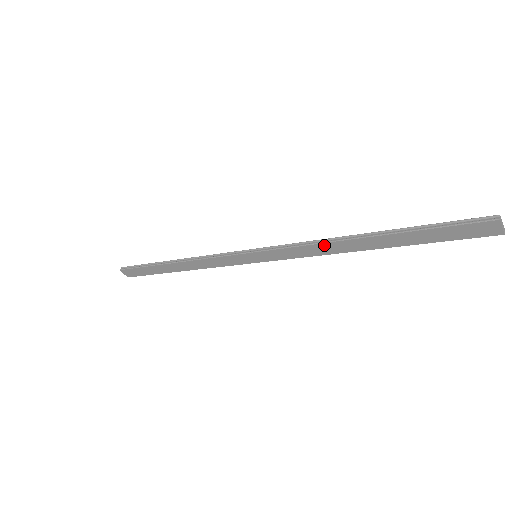
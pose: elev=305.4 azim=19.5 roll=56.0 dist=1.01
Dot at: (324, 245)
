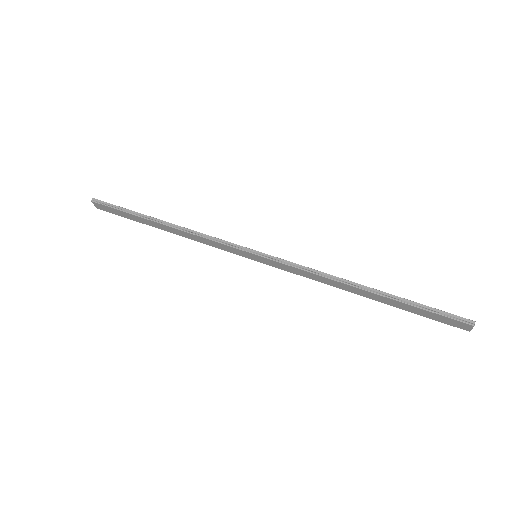
Dot at: (327, 279)
